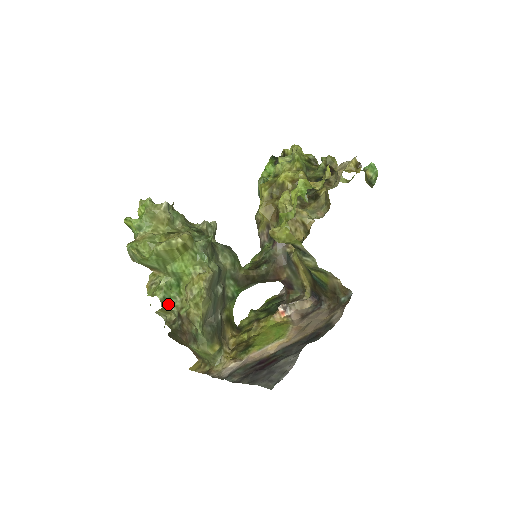
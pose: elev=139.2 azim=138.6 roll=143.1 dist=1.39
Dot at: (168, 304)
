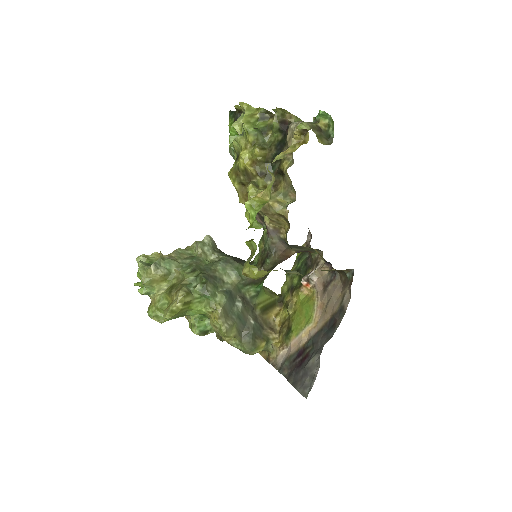
Dot at: (207, 331)
